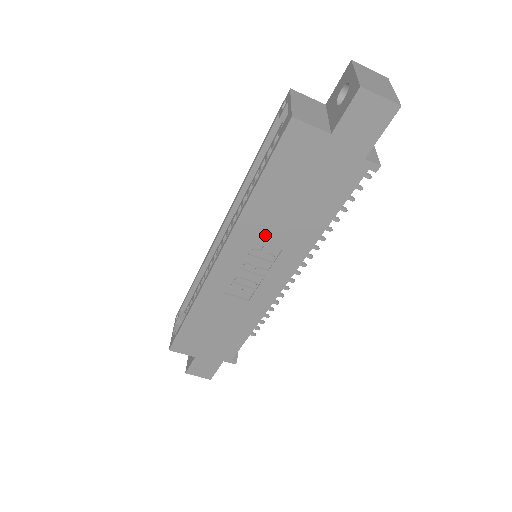
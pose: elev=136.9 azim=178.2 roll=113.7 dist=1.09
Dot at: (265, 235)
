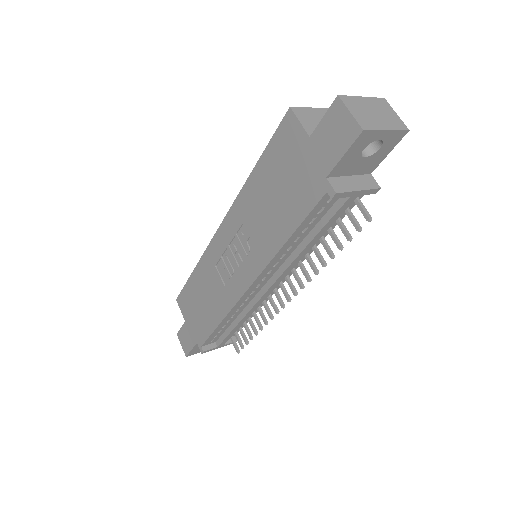
Dot at: (250, 221)
